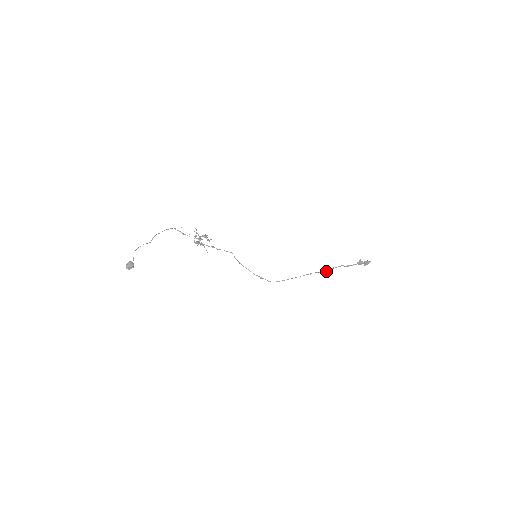
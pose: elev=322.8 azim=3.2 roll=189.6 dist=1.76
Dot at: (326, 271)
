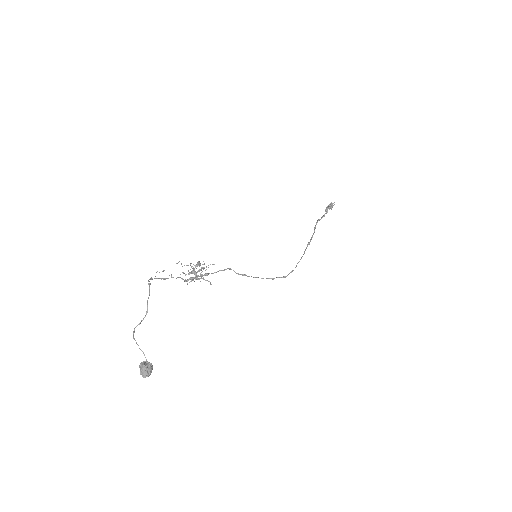
Dot at: (313, 234)
